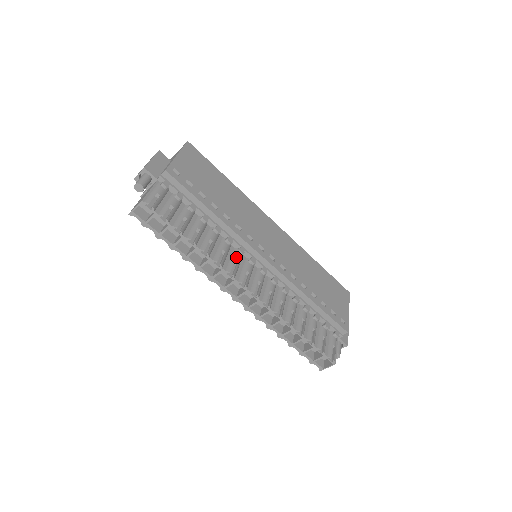
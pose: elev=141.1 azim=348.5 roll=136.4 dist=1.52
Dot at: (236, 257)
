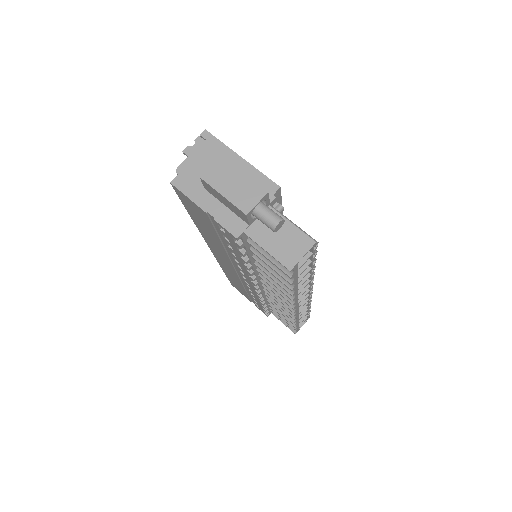
Dot at: occluded
